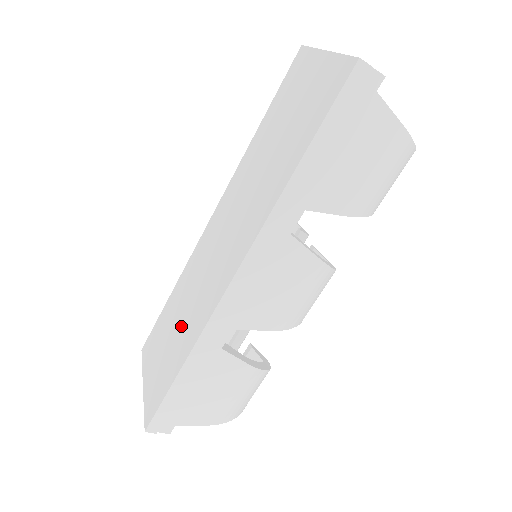
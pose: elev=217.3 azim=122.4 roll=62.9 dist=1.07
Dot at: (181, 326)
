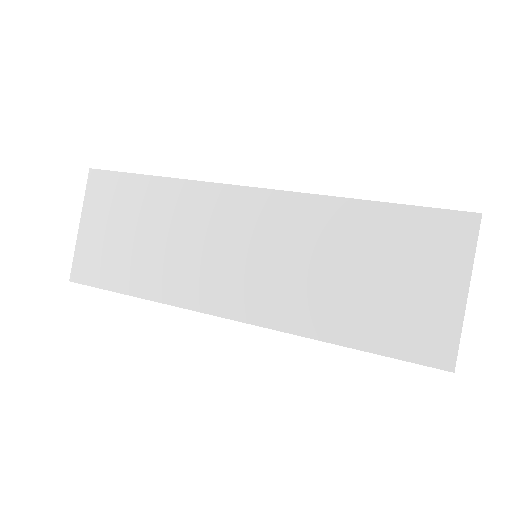
Dot at: (152, 251)
